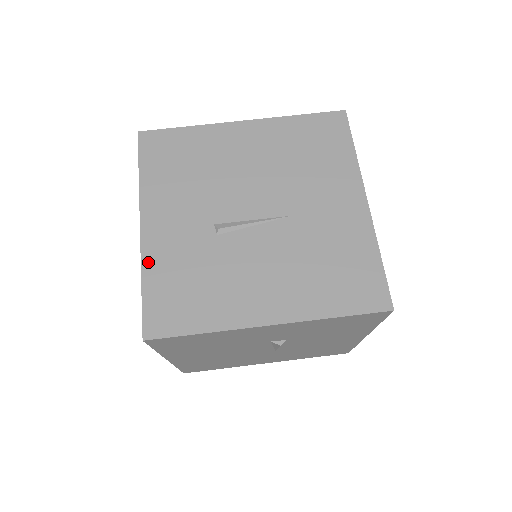
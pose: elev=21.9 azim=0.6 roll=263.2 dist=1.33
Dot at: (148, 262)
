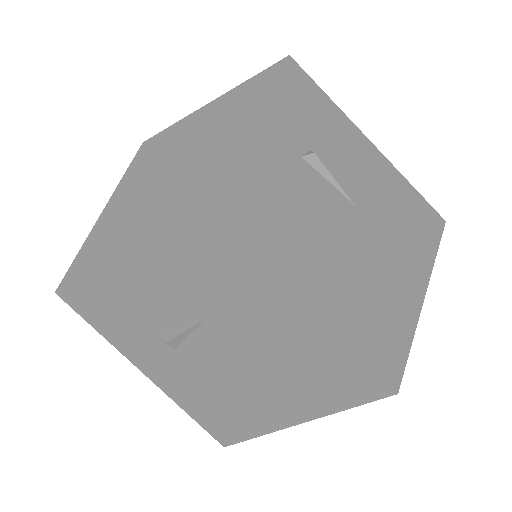
Dot at: occluded
